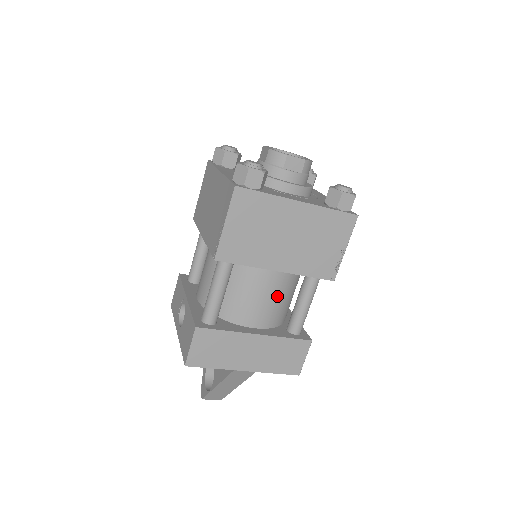
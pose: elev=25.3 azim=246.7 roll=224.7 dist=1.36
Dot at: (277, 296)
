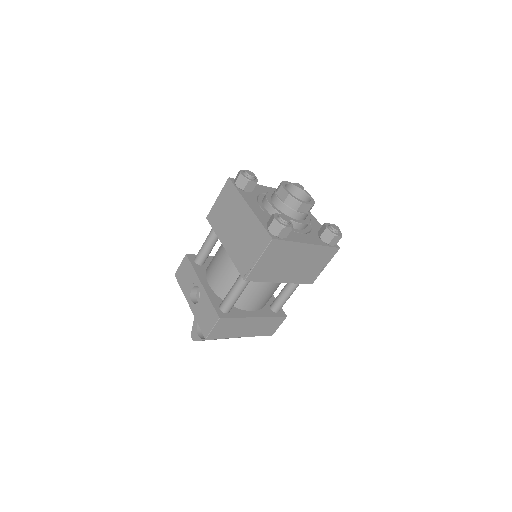
Dot at: (272, 292)
